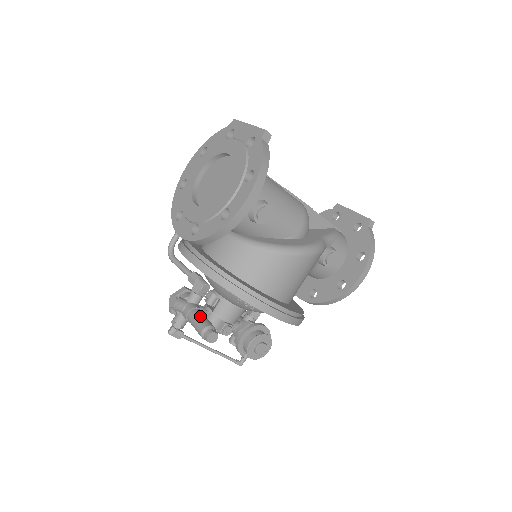
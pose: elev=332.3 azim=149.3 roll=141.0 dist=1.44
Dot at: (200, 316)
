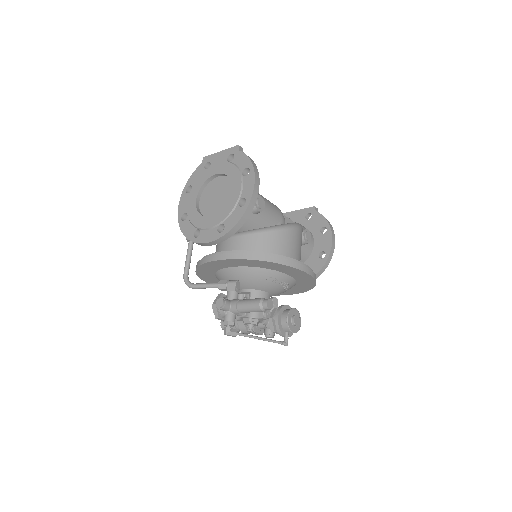
Dot at: (249, 299)
